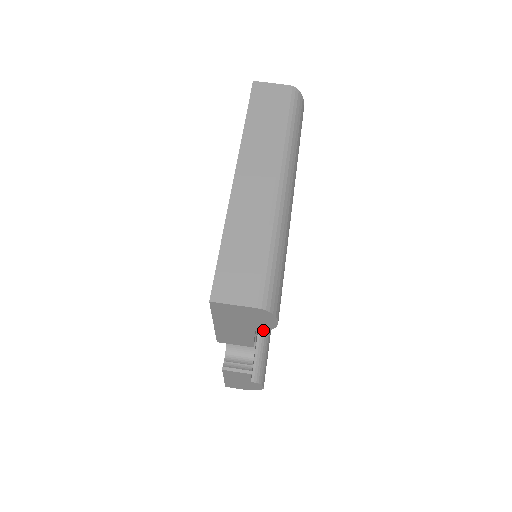
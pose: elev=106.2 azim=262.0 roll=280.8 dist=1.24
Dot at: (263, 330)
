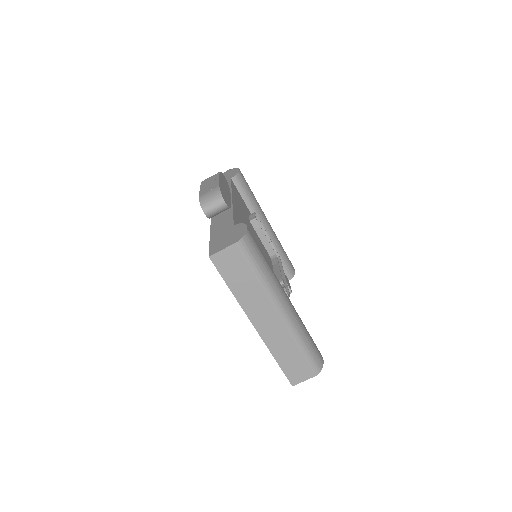
Dot at: occluded
